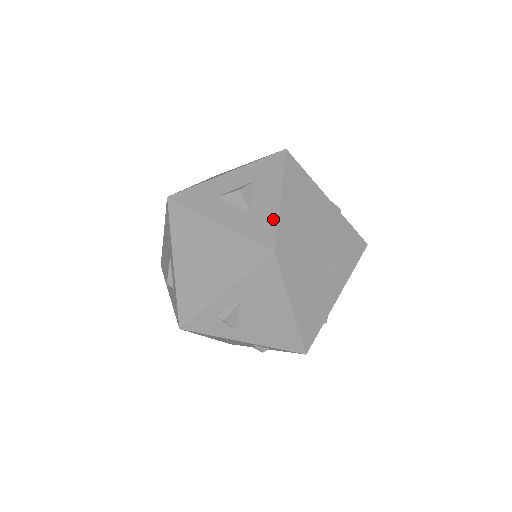
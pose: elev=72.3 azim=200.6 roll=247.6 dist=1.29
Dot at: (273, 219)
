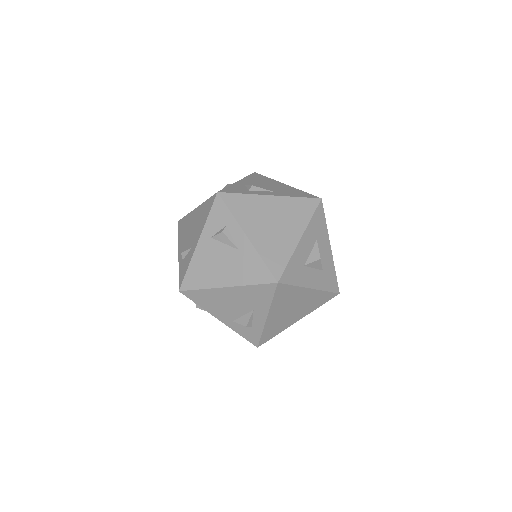
Dot at: (333, 270)
